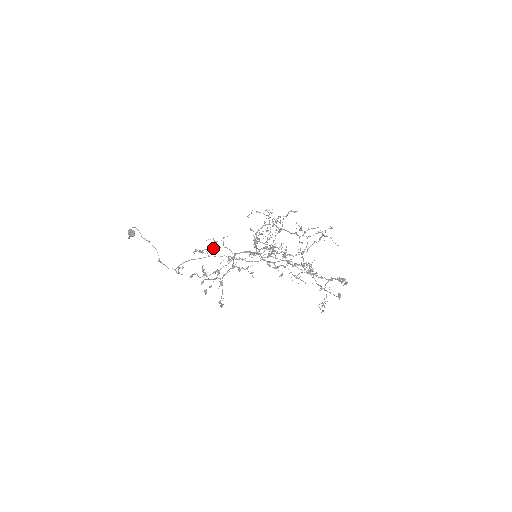
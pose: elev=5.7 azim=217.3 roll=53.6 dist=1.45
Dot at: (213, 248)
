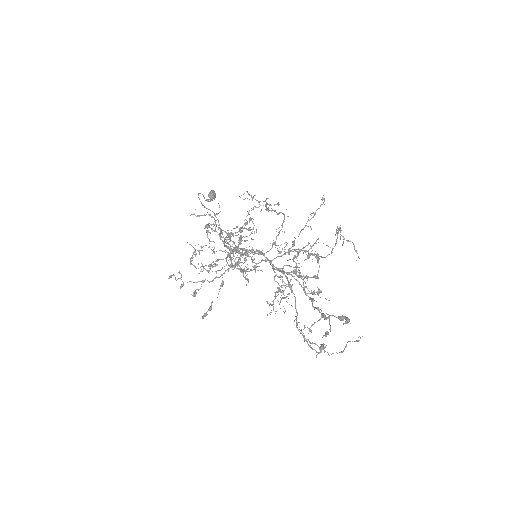
Dot at: occluded
